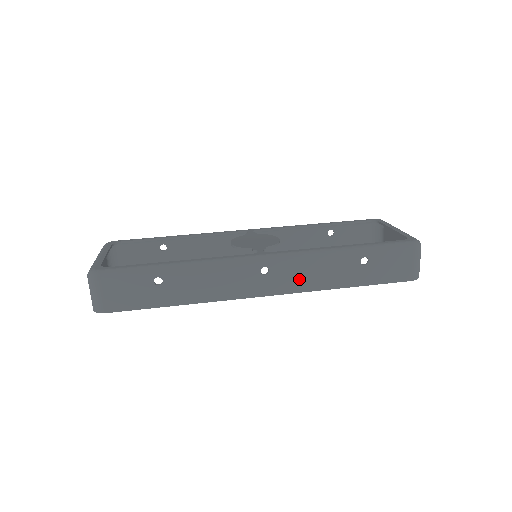
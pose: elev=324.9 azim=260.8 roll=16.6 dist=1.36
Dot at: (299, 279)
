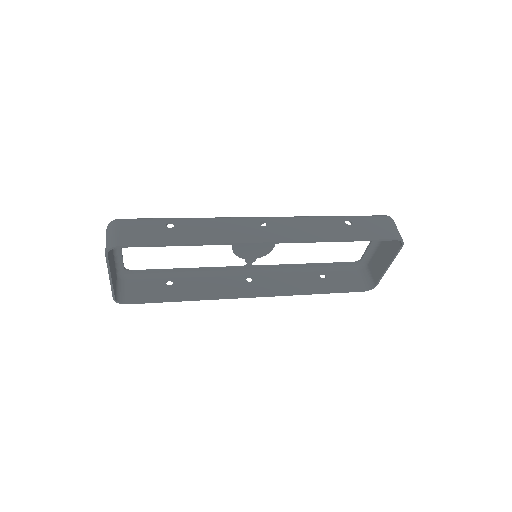
Dot at: (295, 231)
